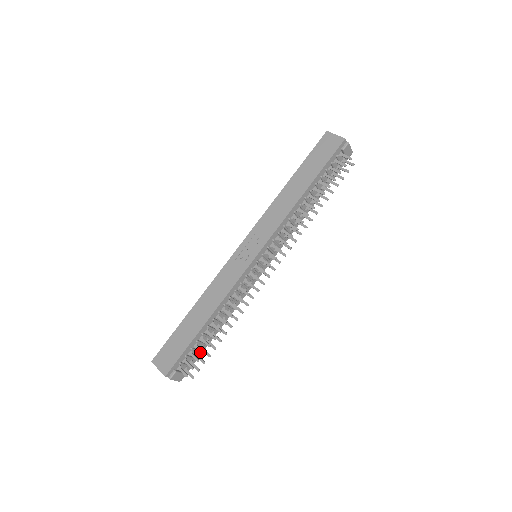
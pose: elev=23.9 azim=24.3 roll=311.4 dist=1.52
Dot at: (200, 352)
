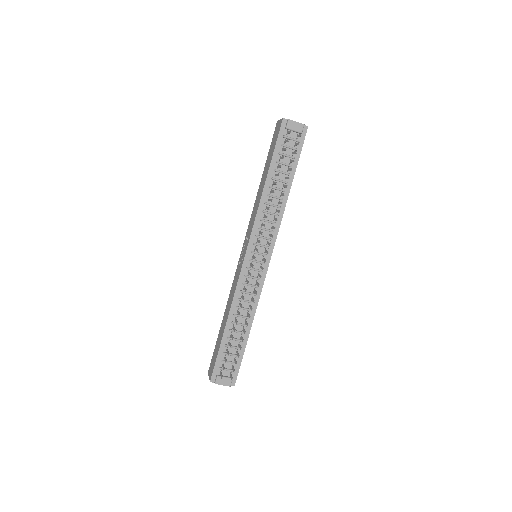
Dot at: occluded
